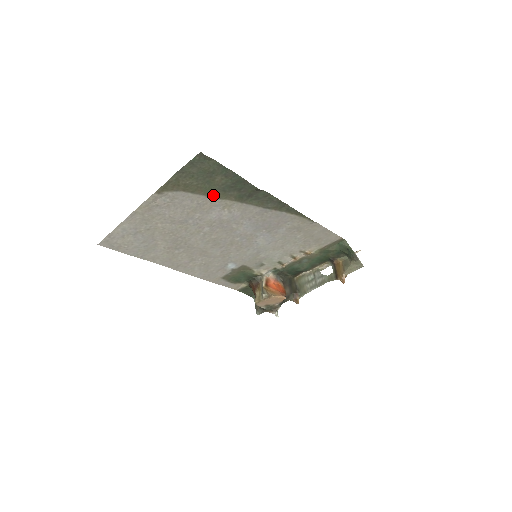
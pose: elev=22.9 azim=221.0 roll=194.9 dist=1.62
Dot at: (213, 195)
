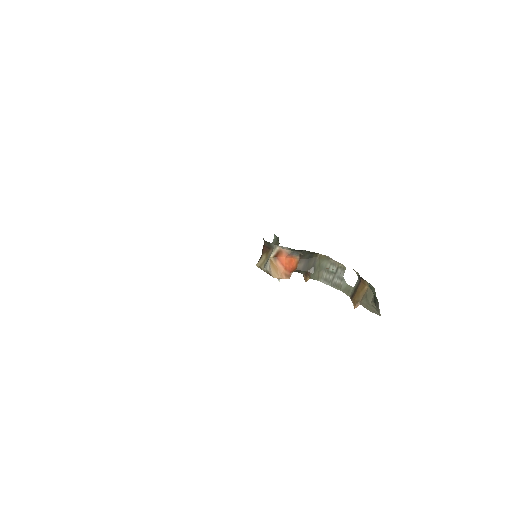
Dot at: occluded
